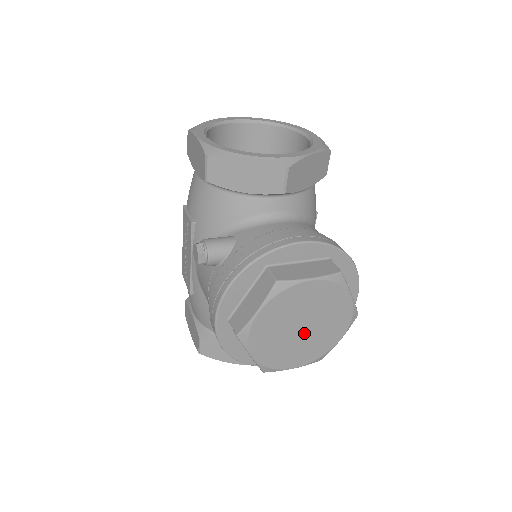
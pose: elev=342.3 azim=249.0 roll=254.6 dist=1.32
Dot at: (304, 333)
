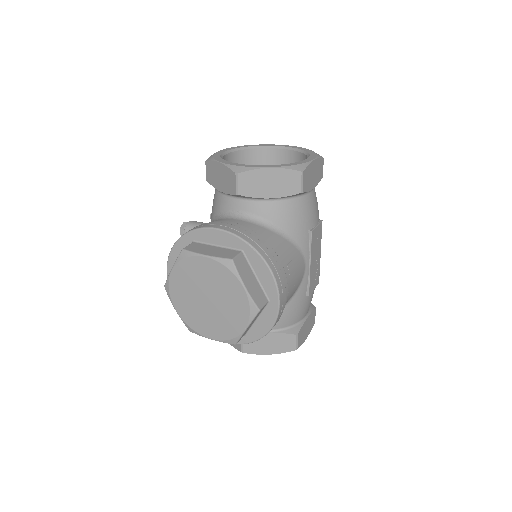
Dot at: (211, 306)
